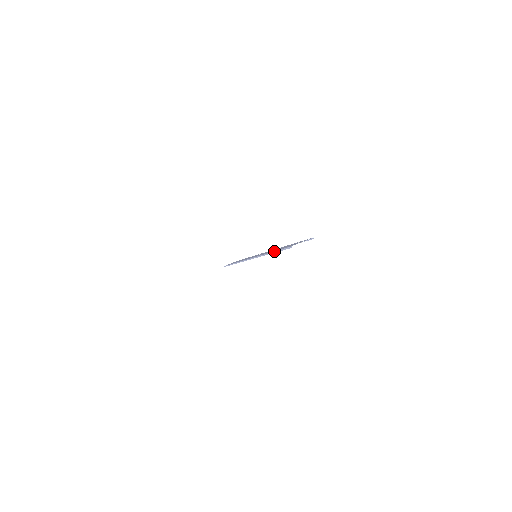
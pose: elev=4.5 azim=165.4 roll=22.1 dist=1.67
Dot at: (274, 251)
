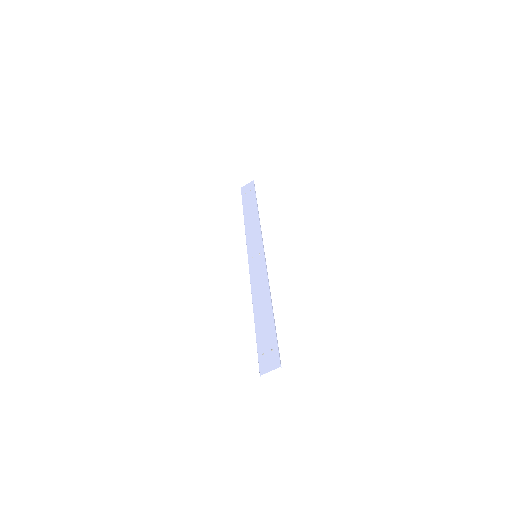
Dot at: occluded
